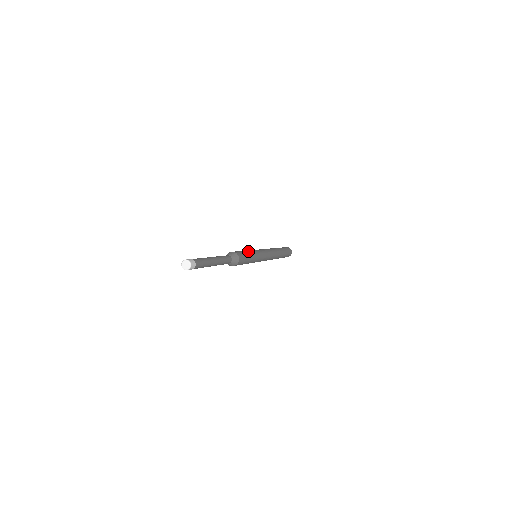
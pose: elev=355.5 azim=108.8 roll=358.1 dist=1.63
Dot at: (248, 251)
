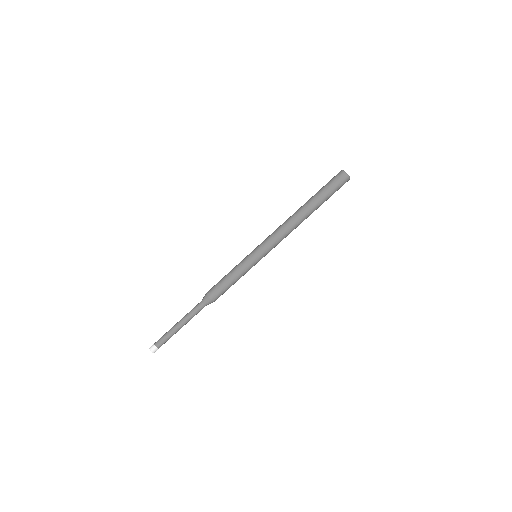
Dot at: (233, 276)
